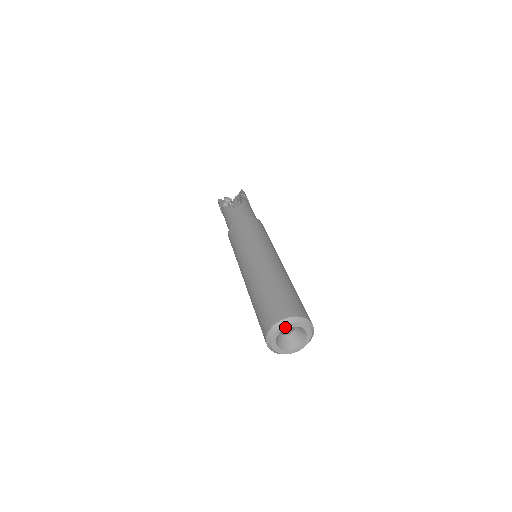
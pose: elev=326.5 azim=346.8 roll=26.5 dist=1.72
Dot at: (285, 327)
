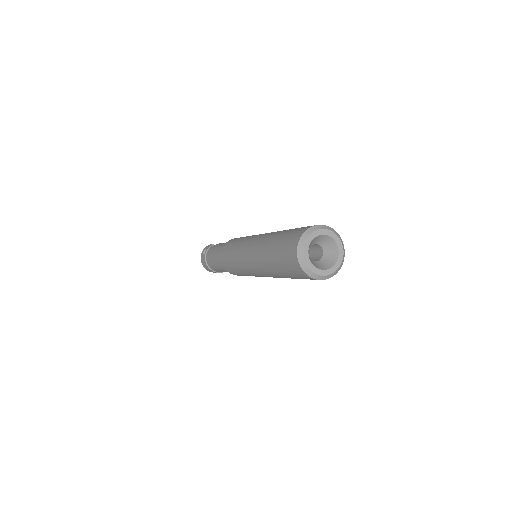
Dot at: (333, 236)
